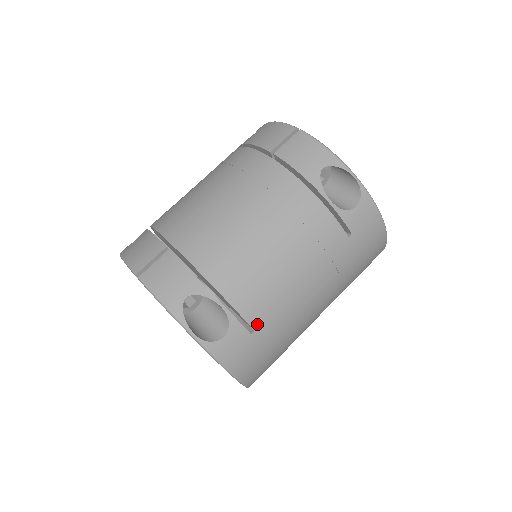
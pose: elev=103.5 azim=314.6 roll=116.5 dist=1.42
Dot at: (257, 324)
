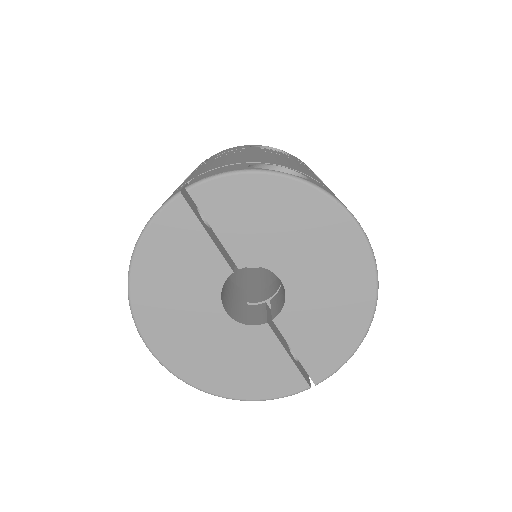
Dot at: occluded
